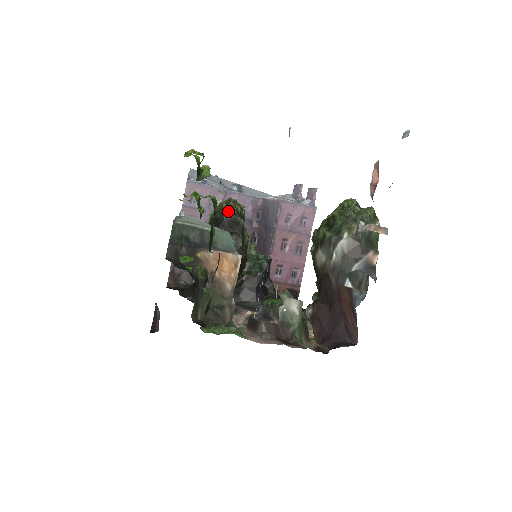
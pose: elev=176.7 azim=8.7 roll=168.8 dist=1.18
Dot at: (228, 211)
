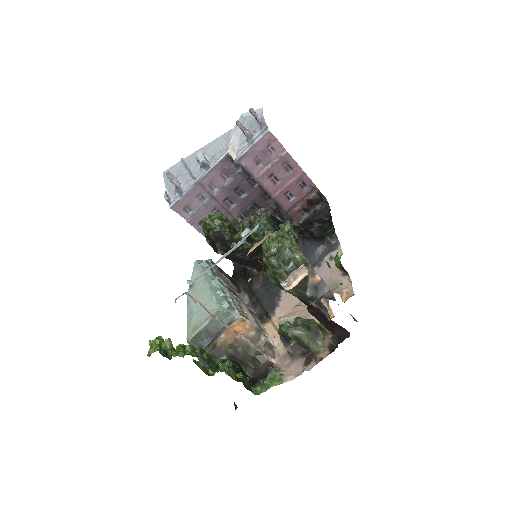
Dot at: (211, 236)
